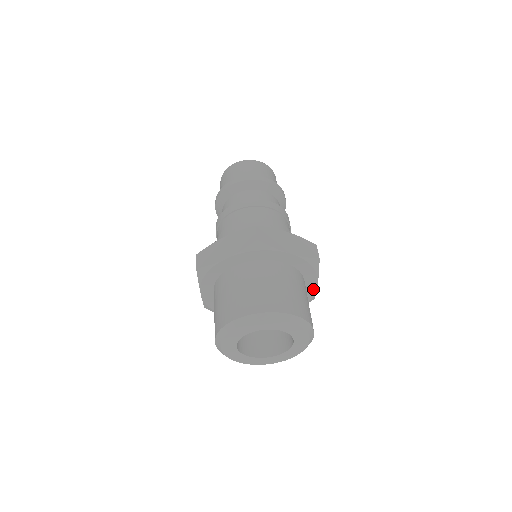
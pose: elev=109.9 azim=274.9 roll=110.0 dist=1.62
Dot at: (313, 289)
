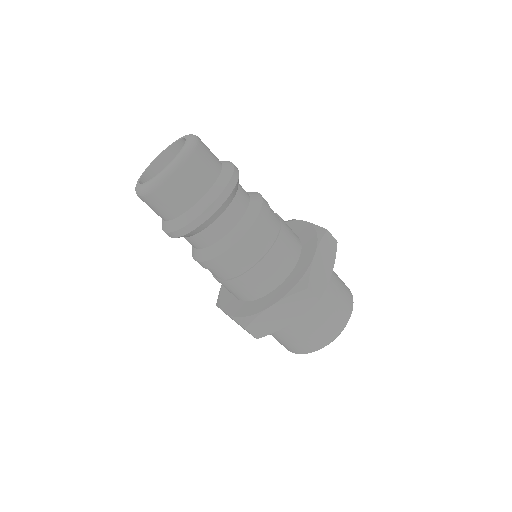
Dot at: occluded
